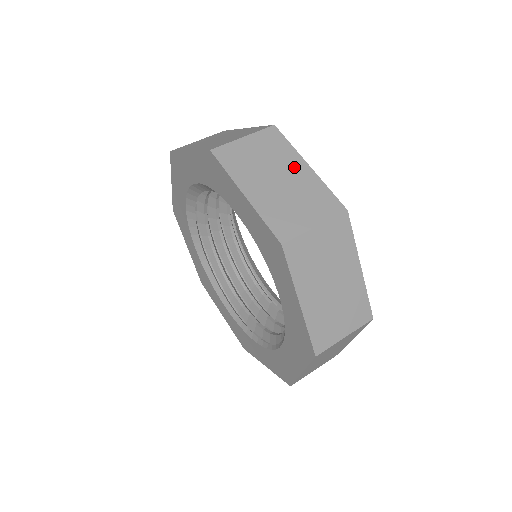
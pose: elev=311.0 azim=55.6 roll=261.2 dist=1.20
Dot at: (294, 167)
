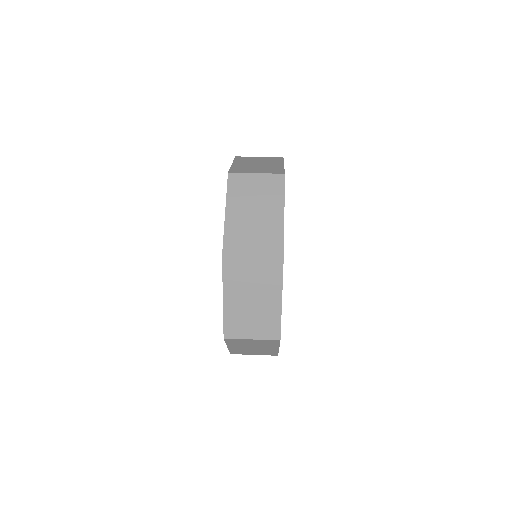
Dot at: (270, 297)
